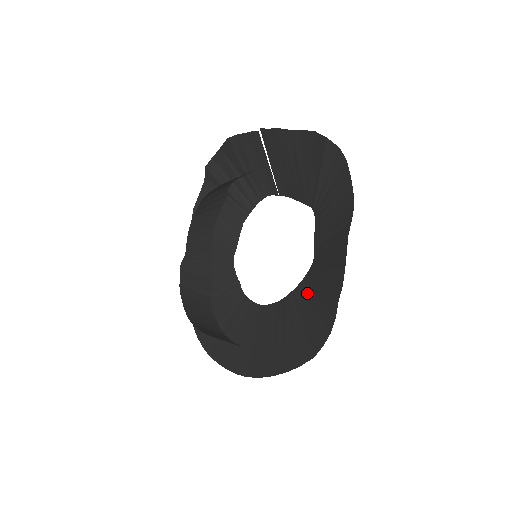
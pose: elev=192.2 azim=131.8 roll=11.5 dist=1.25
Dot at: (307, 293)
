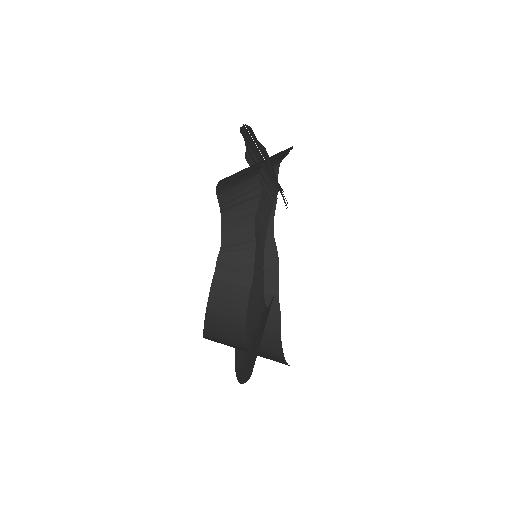
Dot at: occluded
